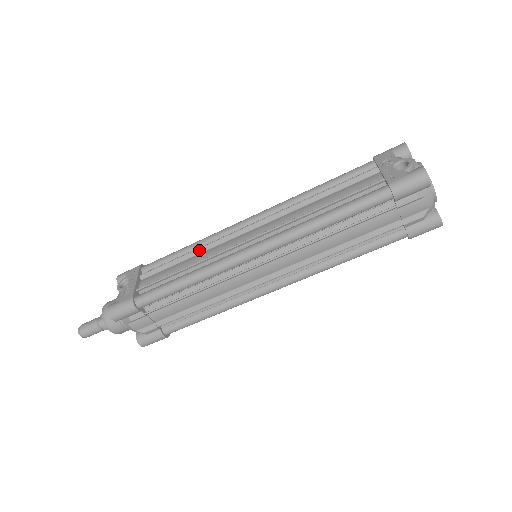
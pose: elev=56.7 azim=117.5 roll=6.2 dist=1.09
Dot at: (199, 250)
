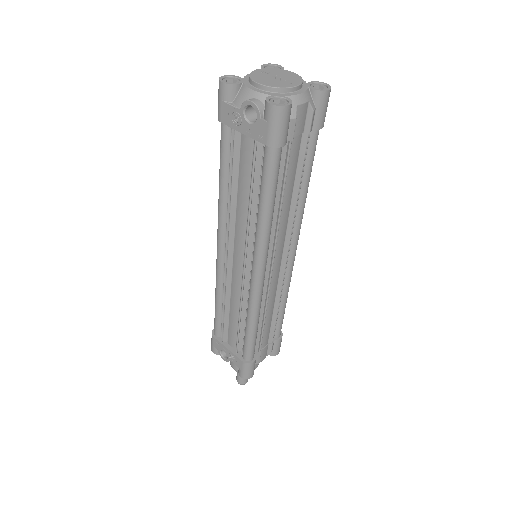
Dot at: (227, 299)
